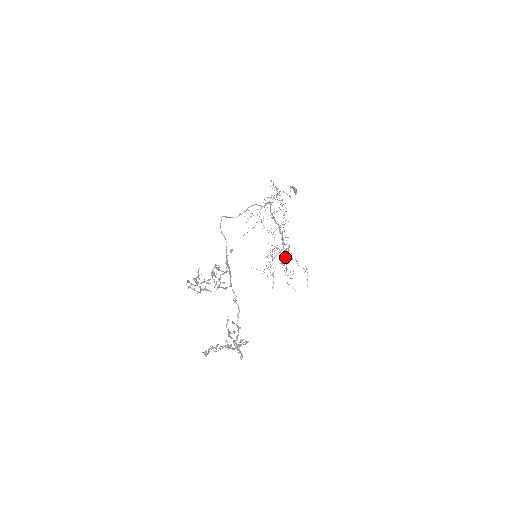
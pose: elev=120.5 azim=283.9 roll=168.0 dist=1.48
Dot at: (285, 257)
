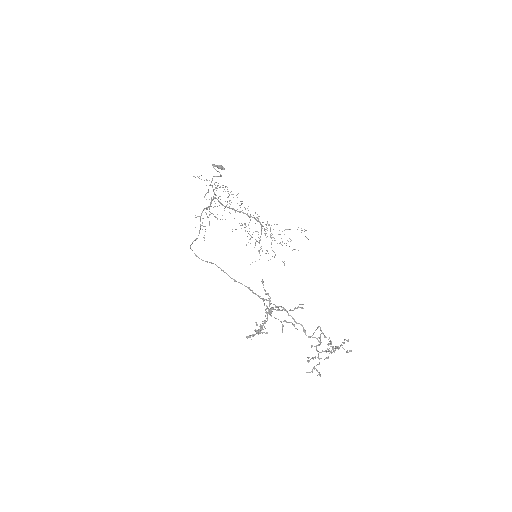
Dot at: (271, 233)
